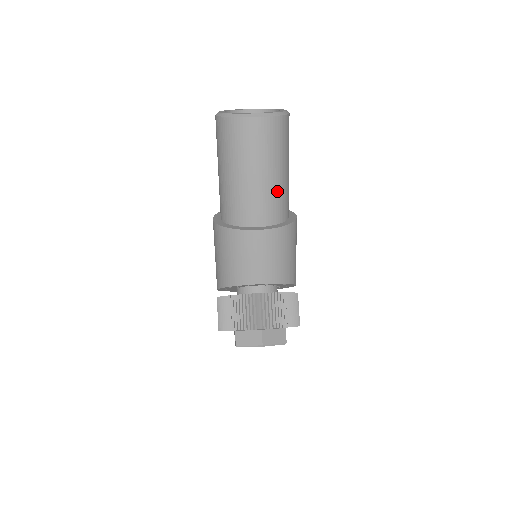
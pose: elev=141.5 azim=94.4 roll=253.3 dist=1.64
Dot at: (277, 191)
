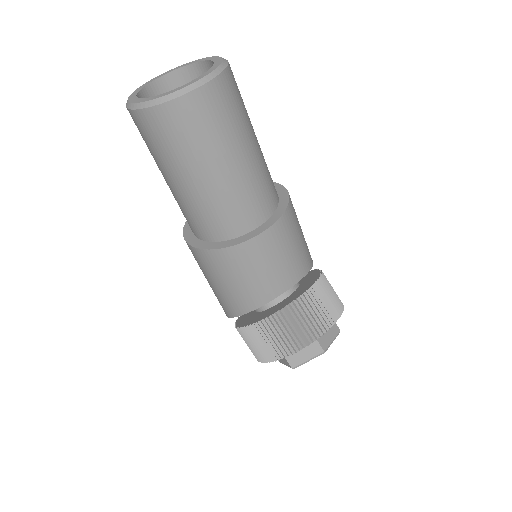
Dot at: (260, 171)
